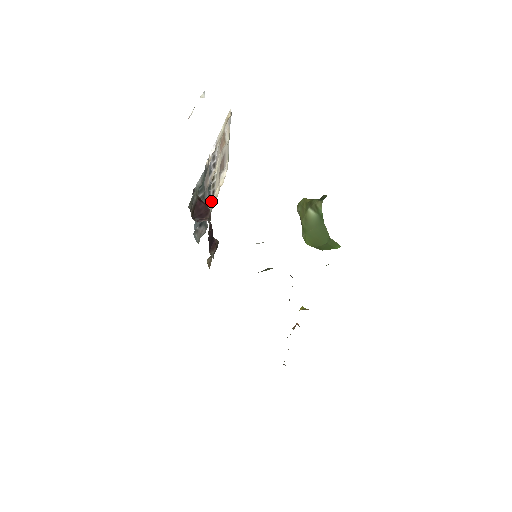
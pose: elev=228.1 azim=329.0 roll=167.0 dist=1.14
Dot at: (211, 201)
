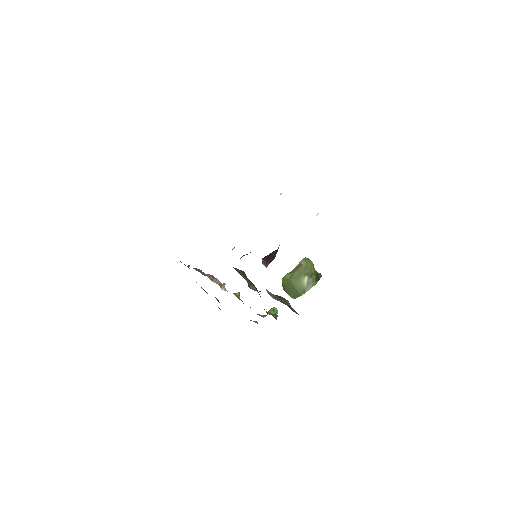
Dot at: occluded
